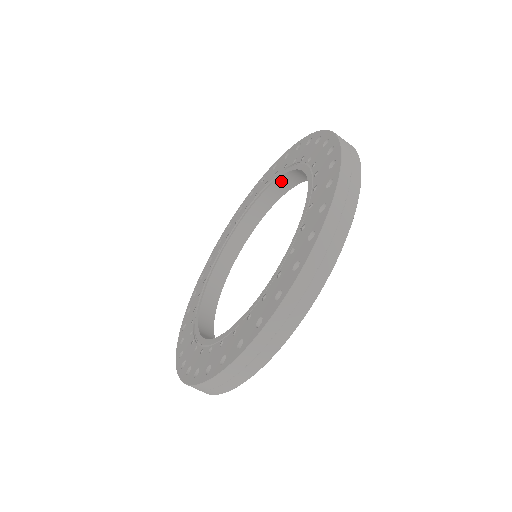
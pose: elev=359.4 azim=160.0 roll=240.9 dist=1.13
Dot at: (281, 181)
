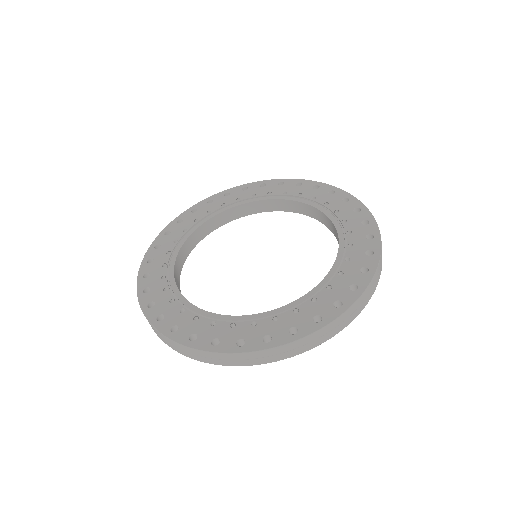
Dot at: (261, 203)
